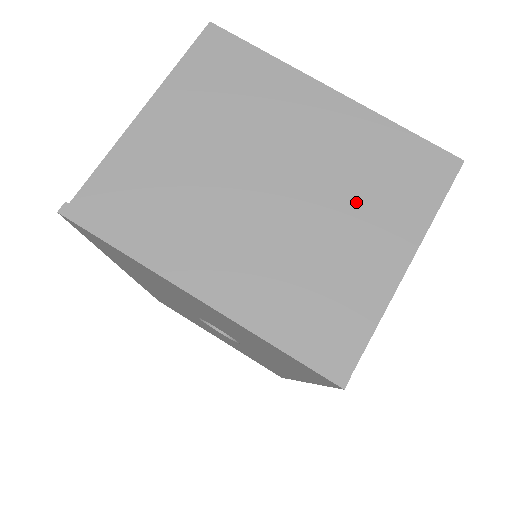
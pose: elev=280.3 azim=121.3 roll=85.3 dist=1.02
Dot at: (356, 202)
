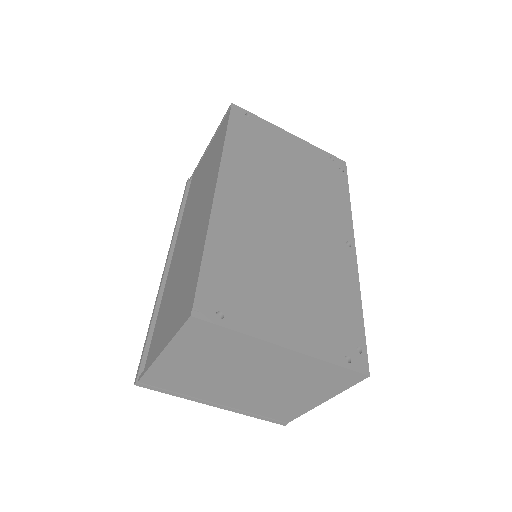
Dot at: (297, 386)
